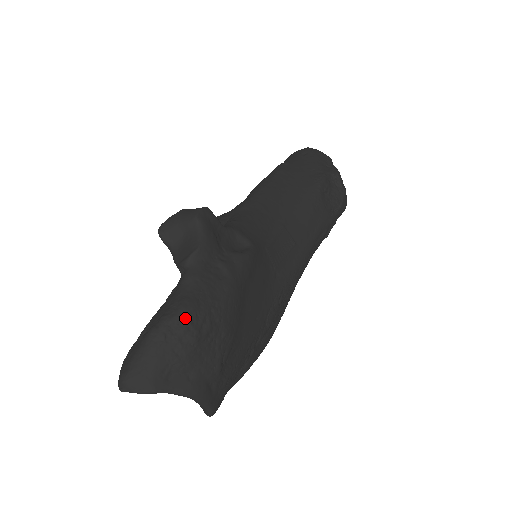
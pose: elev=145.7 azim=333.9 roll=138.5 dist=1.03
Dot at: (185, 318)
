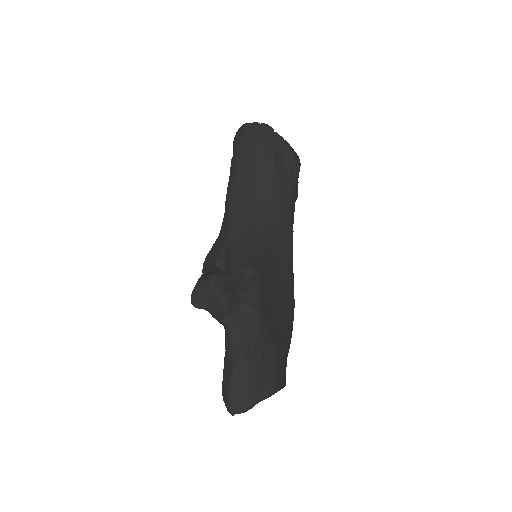
Dot at: (245, 362)
